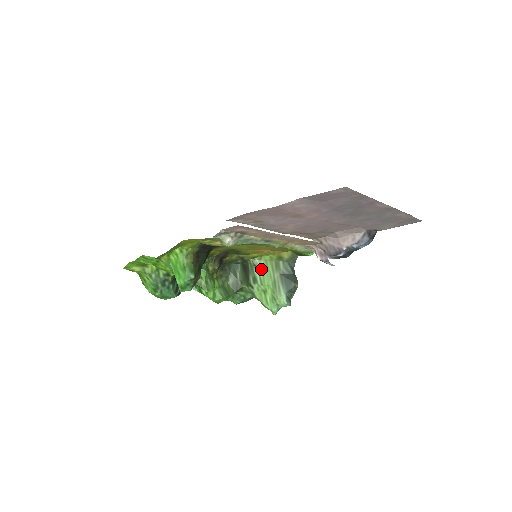
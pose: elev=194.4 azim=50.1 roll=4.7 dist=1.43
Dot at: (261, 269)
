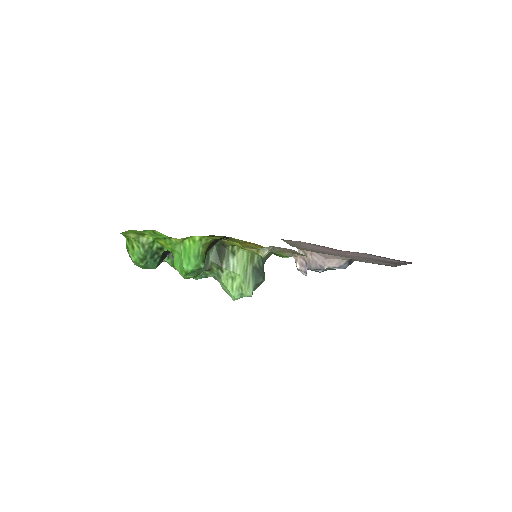
Dot at: (237, 257)
